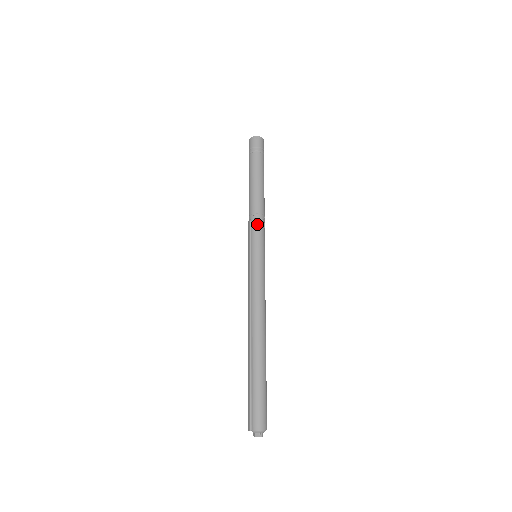
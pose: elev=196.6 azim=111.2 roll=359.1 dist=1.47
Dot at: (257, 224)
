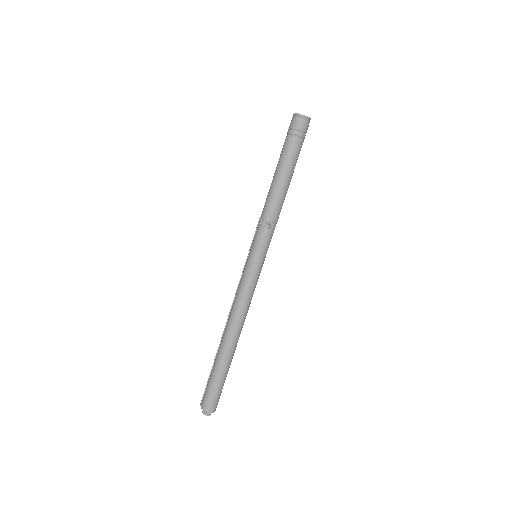
Dot at: (261, 223)
